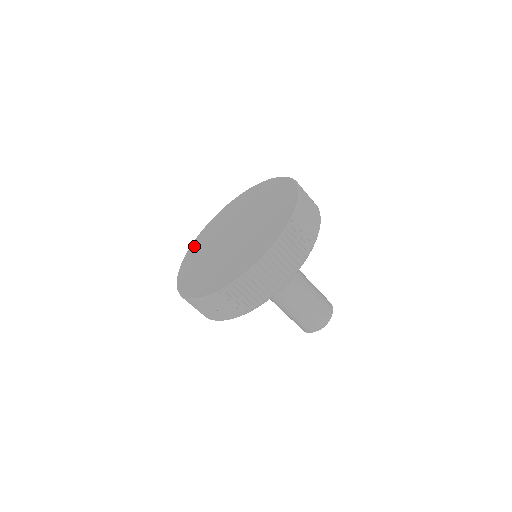
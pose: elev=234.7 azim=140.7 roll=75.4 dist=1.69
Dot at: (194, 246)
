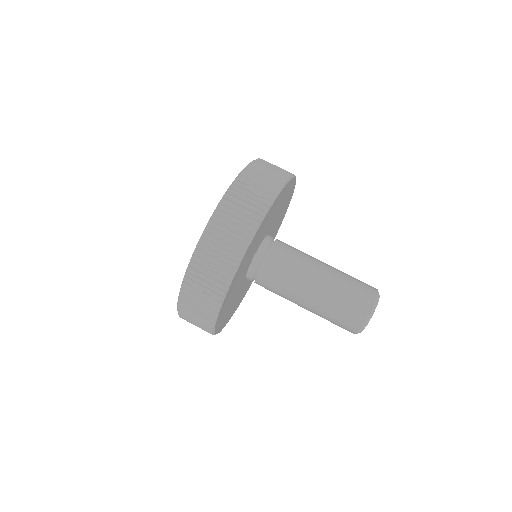
Dot at: occluded
